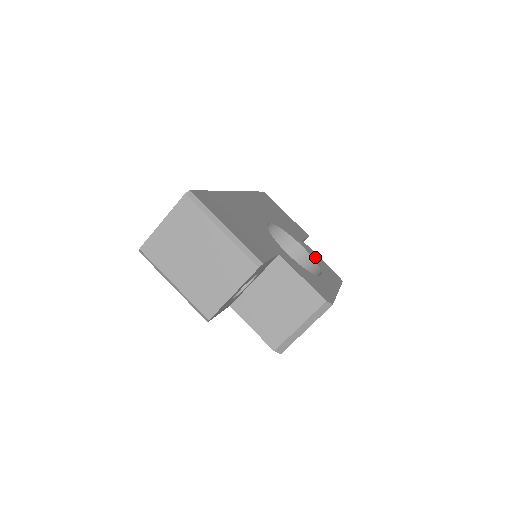
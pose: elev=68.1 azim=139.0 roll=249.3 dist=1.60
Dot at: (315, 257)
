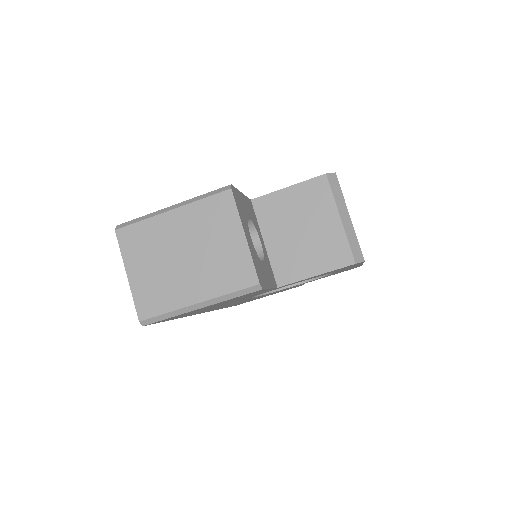
Dot at: occluded
